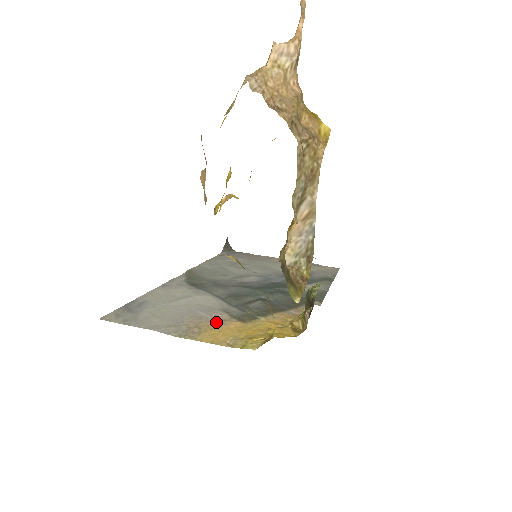
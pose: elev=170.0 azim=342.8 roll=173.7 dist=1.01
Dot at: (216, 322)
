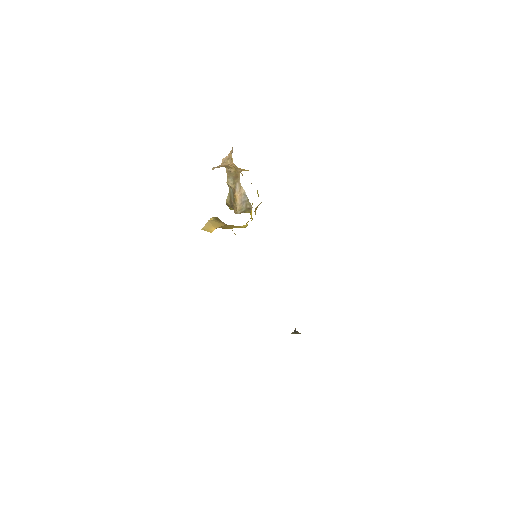
Dot at: occluded
